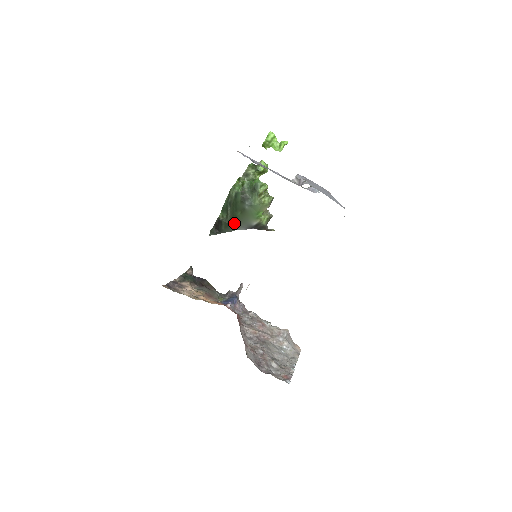
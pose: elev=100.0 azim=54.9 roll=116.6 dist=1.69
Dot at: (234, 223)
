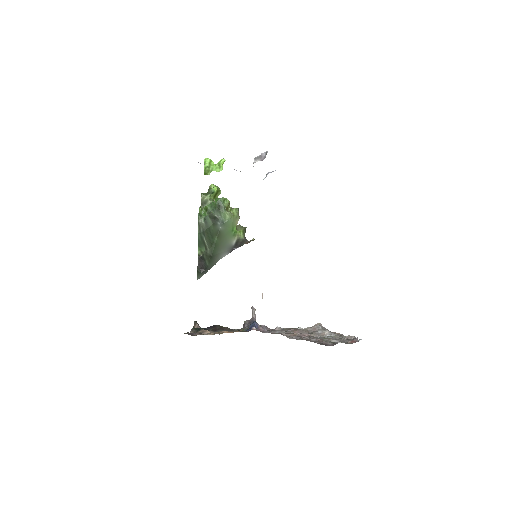
Dot at: (215, 252)
